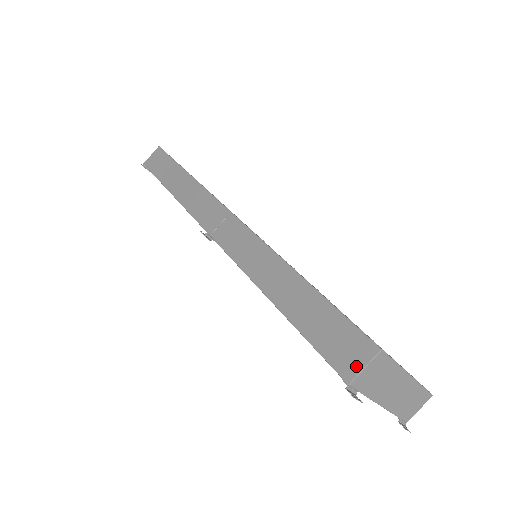
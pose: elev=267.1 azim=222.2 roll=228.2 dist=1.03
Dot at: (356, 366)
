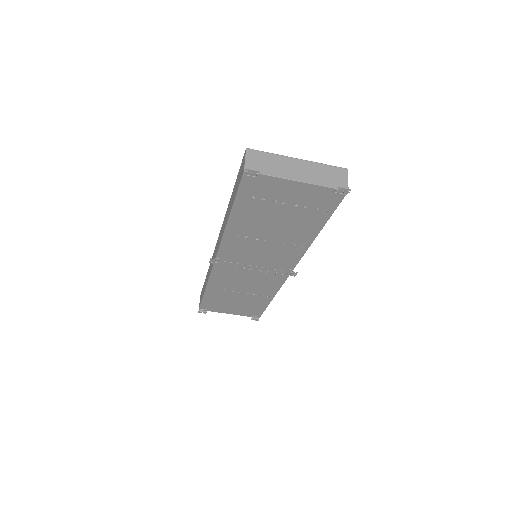
Dot at: (244, 165)
